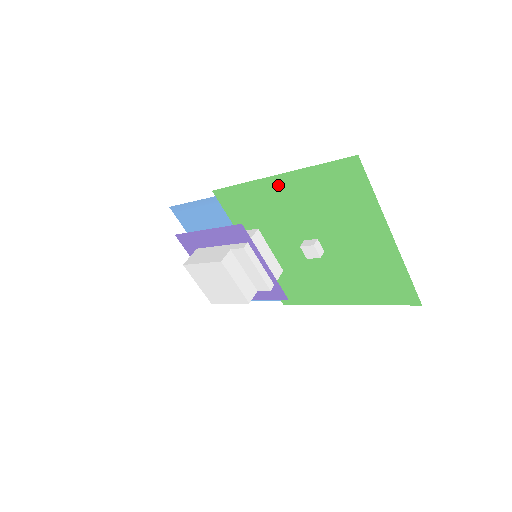
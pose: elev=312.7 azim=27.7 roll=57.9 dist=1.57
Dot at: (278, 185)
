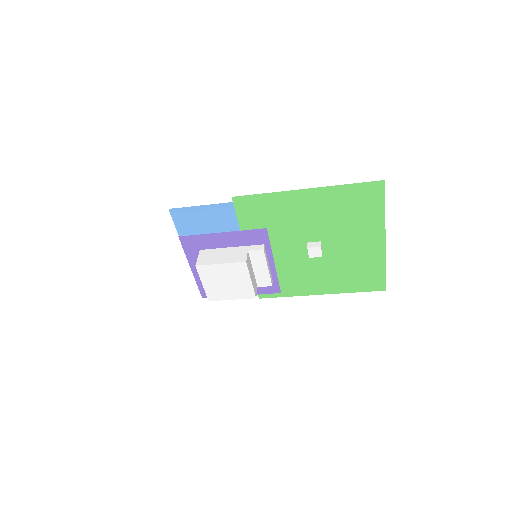
Dot at: (305, 197)
